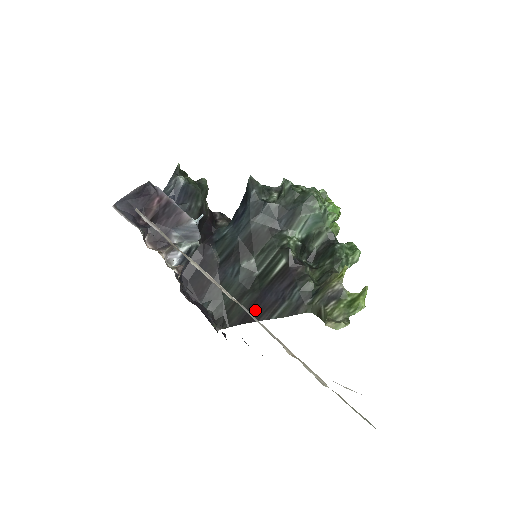
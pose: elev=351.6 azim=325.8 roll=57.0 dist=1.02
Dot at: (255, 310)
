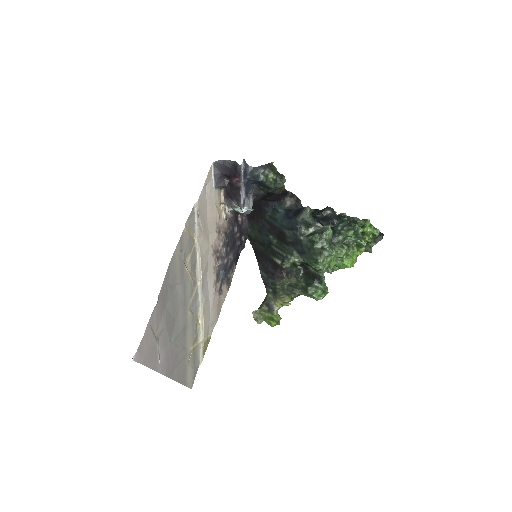
Dot at: (260, 257)
